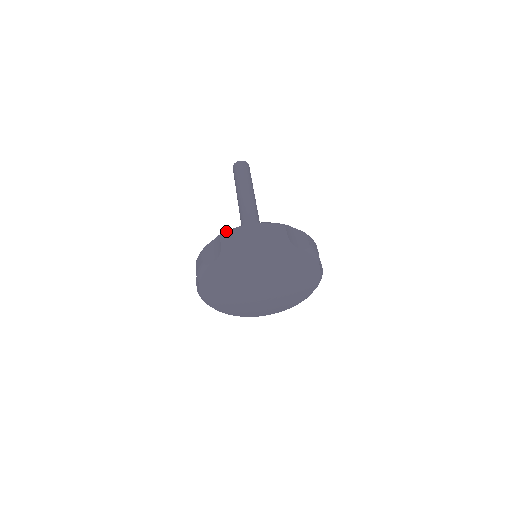
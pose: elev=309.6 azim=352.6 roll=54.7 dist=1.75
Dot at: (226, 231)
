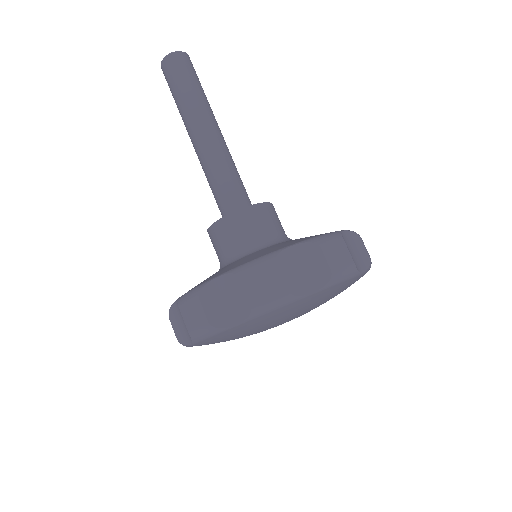
Dot at: occluded
